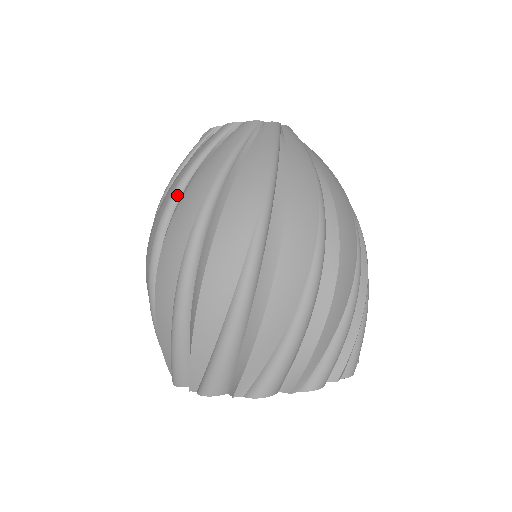
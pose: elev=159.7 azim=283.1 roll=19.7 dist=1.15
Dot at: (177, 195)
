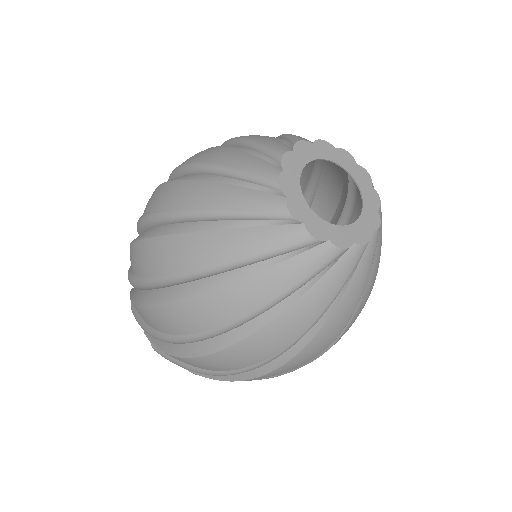
Dot at: (249, 321)
